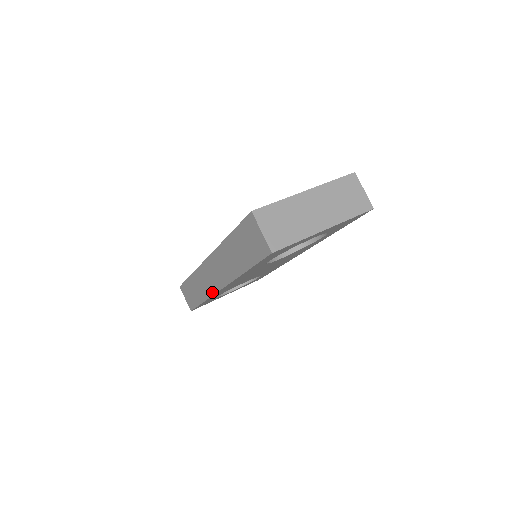
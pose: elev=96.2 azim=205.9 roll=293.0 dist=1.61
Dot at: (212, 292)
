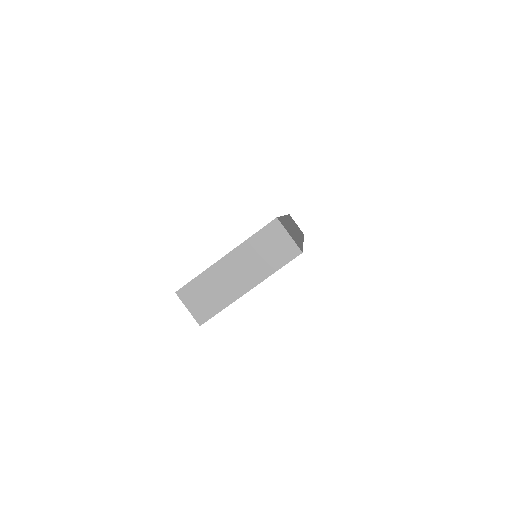
Dot at: occluded
